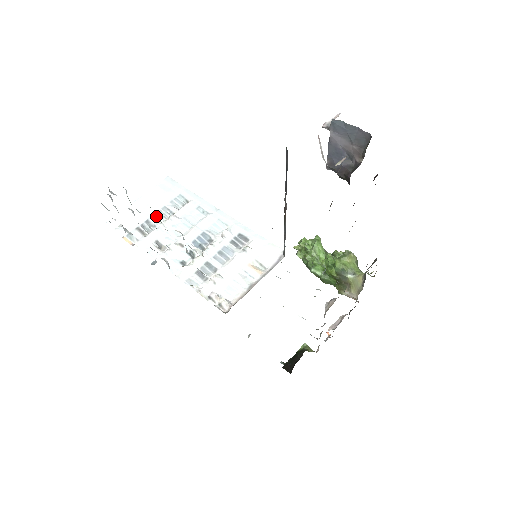
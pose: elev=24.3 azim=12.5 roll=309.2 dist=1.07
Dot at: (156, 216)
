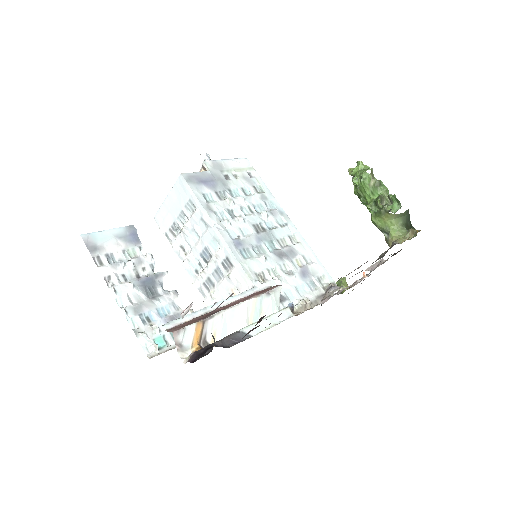
Dot at: (179, 219)
